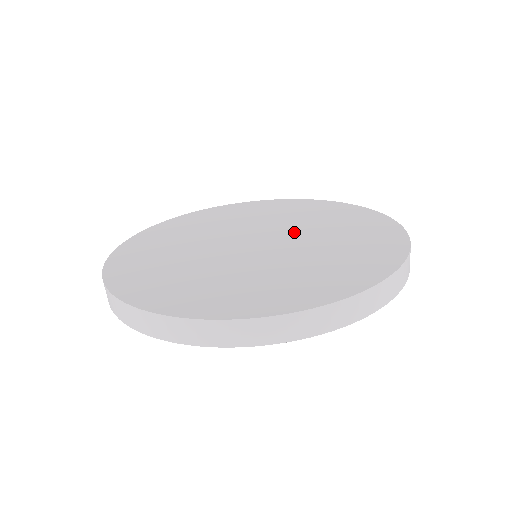
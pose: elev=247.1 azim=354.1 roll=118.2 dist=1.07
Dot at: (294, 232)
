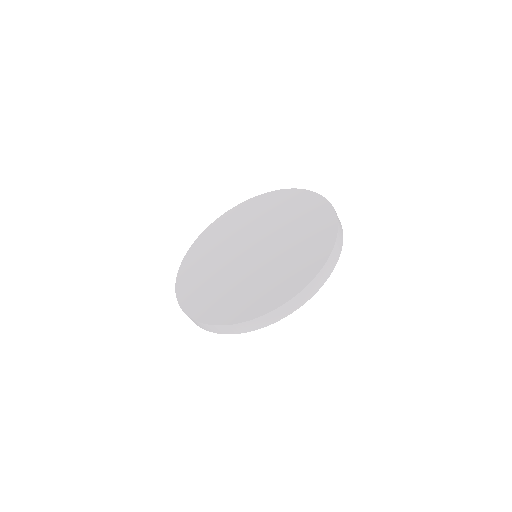
Dot at: (262, 230)
